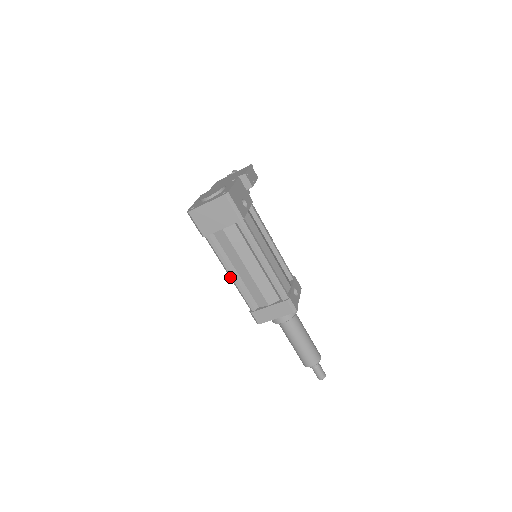
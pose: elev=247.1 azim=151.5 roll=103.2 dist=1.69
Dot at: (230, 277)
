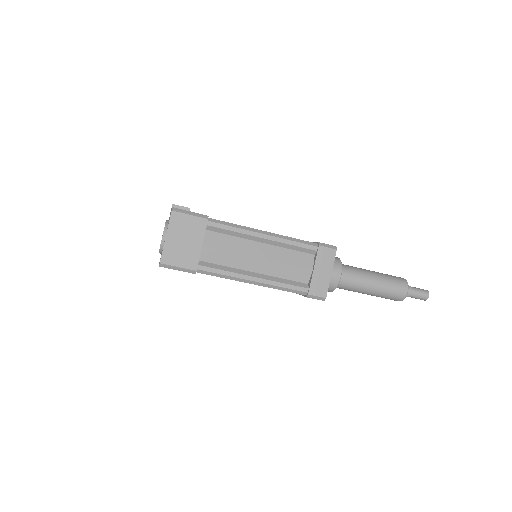
Dot at: (256, 284)
